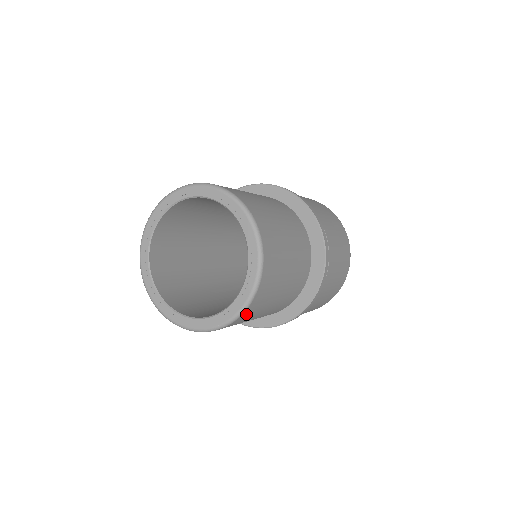
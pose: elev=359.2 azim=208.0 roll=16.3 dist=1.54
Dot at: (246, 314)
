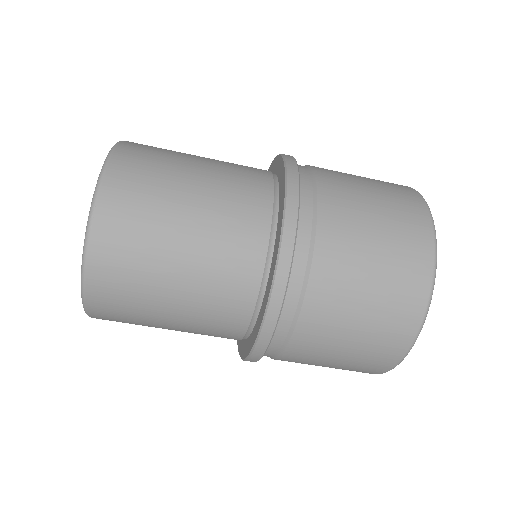
Dot at: (126, 158)
